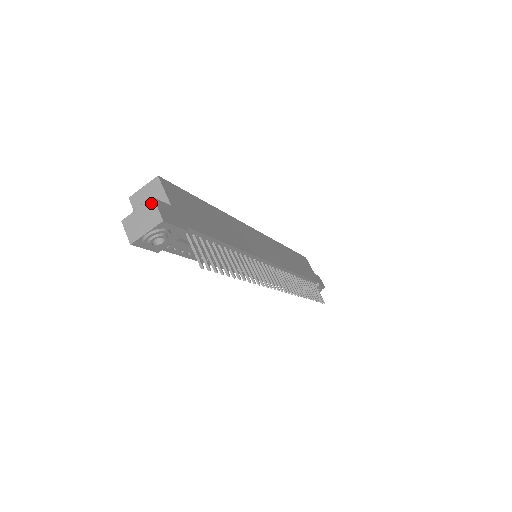
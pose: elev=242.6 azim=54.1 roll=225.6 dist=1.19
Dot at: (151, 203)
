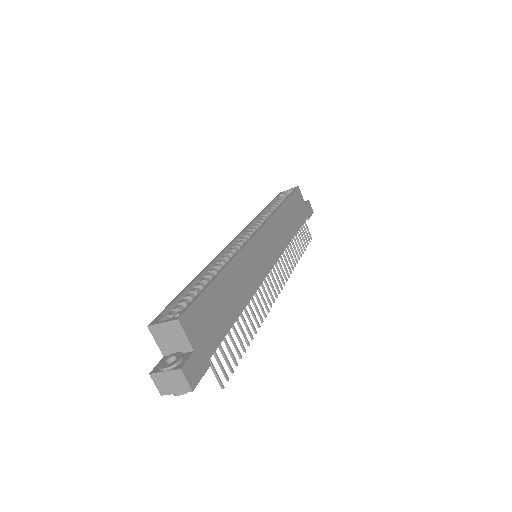
Dot at: (179, 373)
